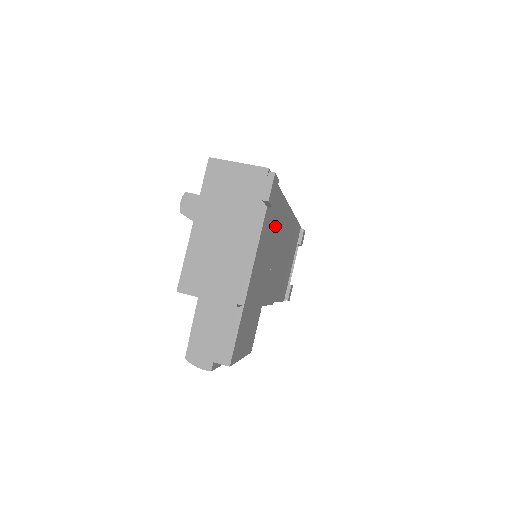
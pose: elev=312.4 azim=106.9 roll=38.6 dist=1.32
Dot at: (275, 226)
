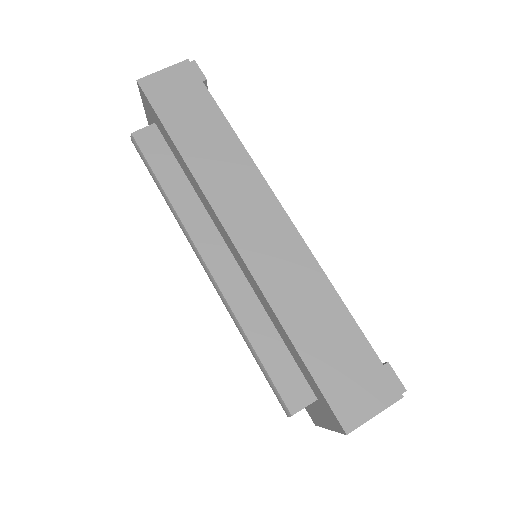
Dot at: occluded
